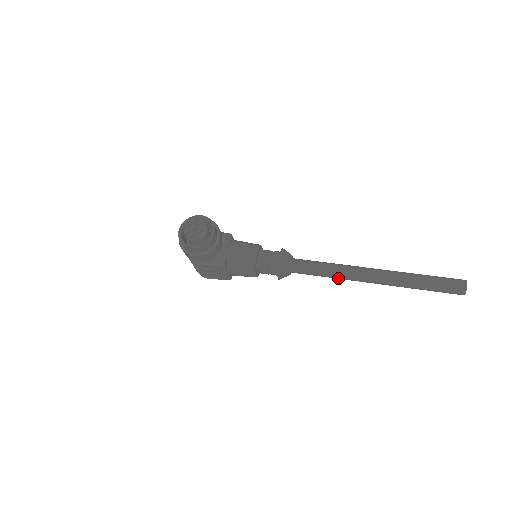
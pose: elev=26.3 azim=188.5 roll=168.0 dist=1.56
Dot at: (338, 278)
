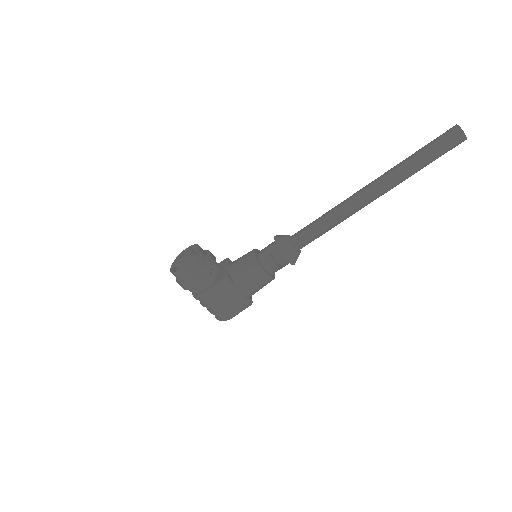
Dot at: (341, 218)
